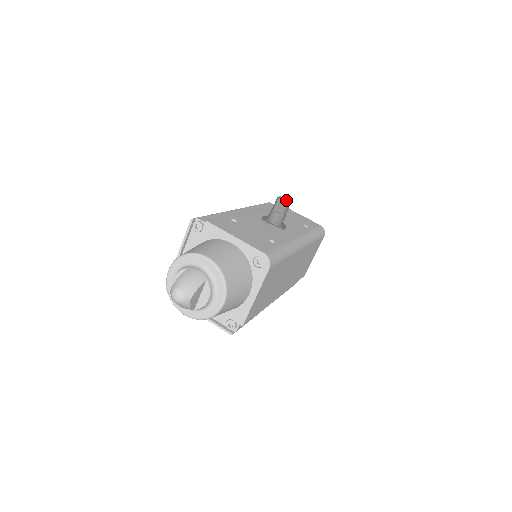
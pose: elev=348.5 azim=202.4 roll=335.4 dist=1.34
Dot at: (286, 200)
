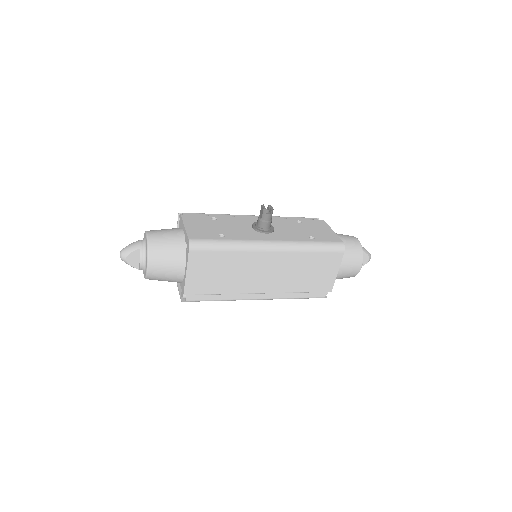
Dot at: (270, 208)
